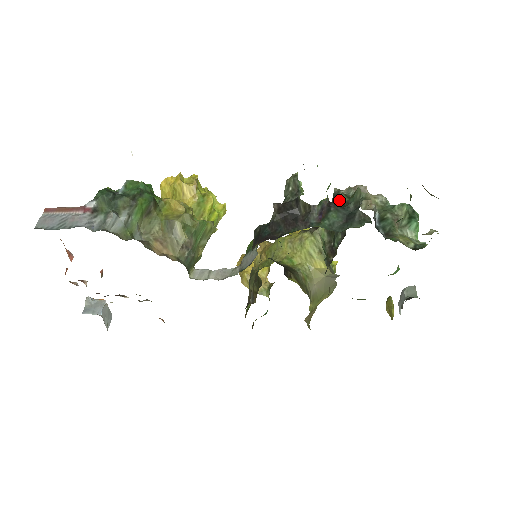
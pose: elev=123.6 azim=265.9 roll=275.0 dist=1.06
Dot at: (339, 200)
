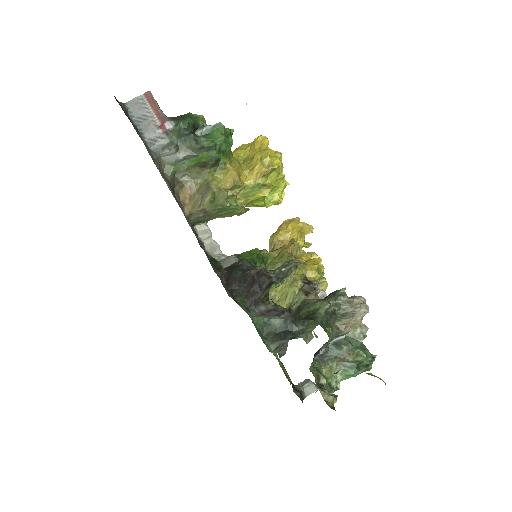
Dot at: (321, 305)
